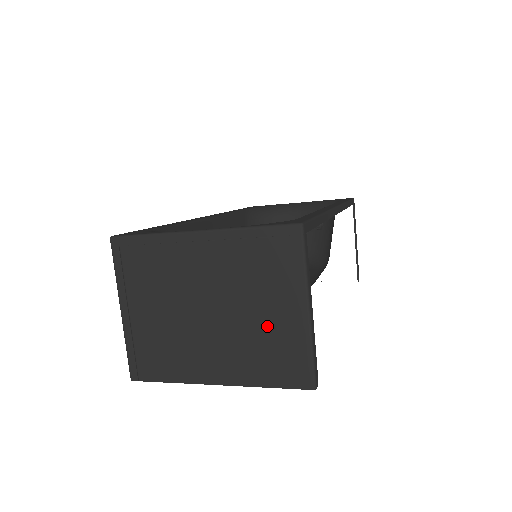
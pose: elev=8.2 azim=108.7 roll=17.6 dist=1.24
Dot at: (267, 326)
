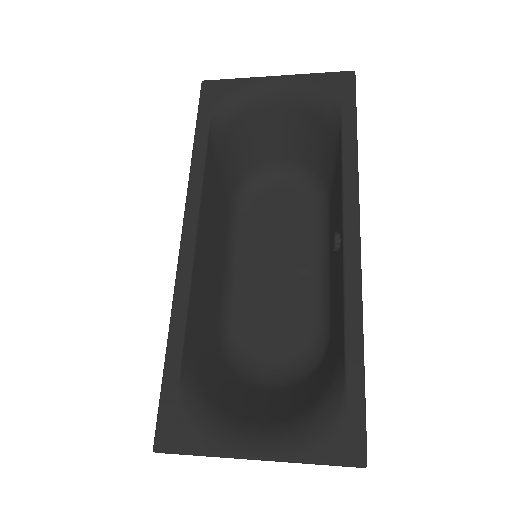
Dot at: occluded
